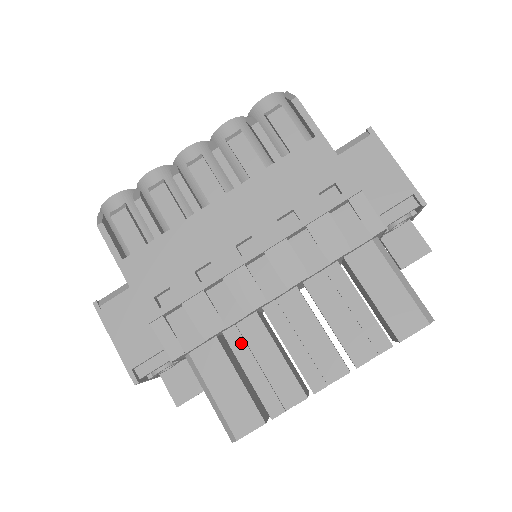
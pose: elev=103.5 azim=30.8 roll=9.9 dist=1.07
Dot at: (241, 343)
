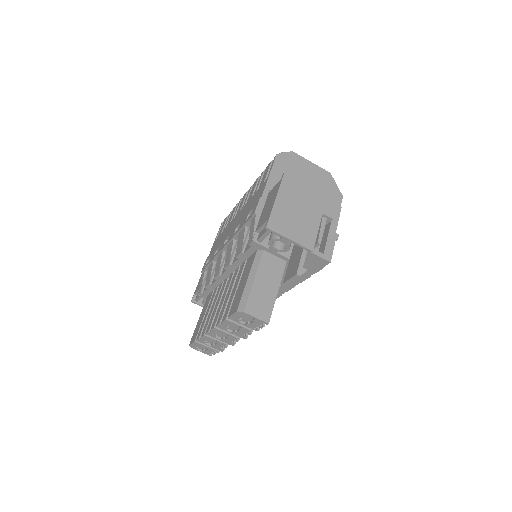
Dot at: (214, 296)
